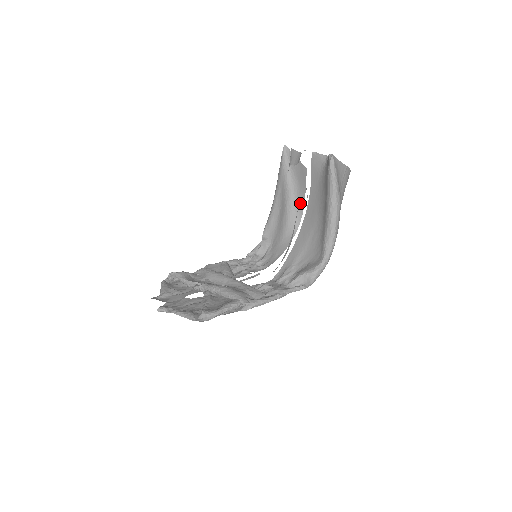
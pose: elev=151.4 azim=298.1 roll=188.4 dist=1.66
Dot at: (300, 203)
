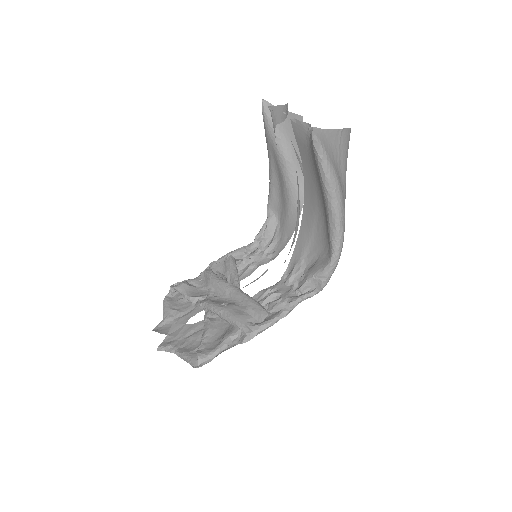
Dot at: (300, 170)
